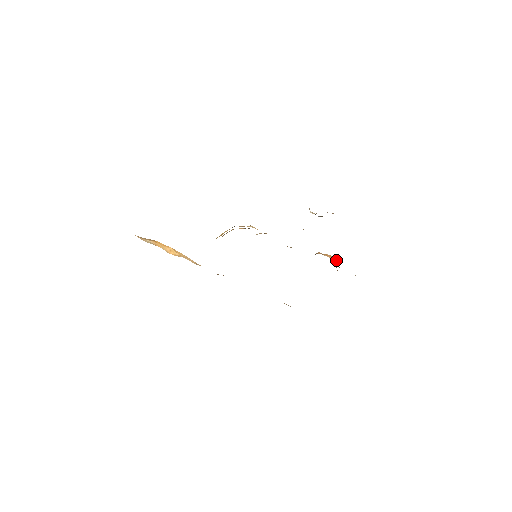
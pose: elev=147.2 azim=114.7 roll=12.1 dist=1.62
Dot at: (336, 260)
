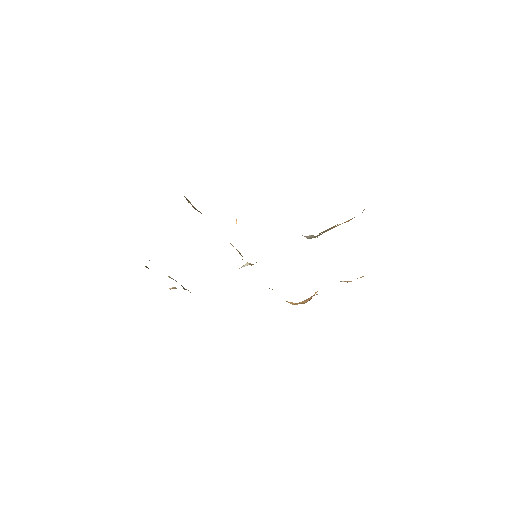
Dot at: occluded
